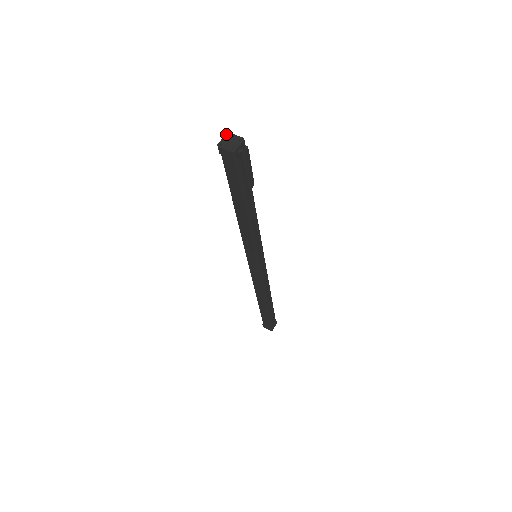
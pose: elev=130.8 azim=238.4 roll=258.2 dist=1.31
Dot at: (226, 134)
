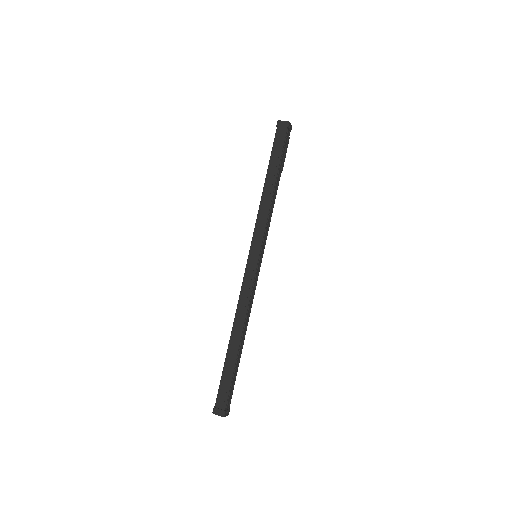
Dot at: occluded
